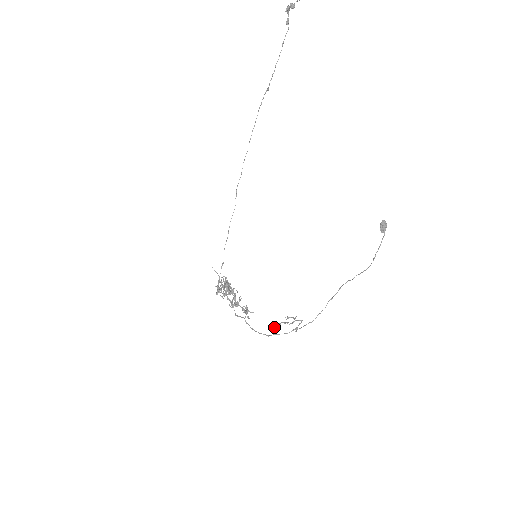
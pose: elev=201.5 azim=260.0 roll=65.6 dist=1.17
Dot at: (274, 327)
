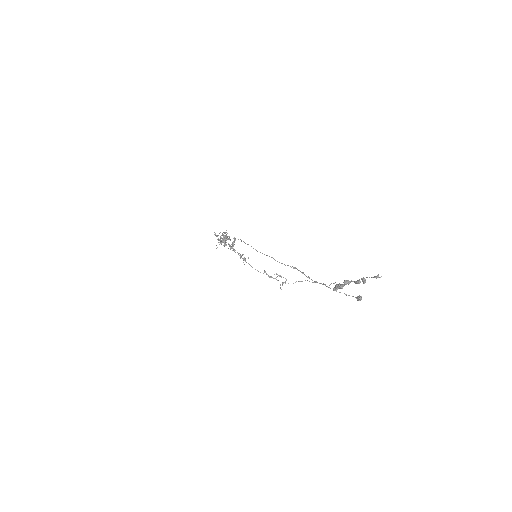
Dot at: (266, 273)
